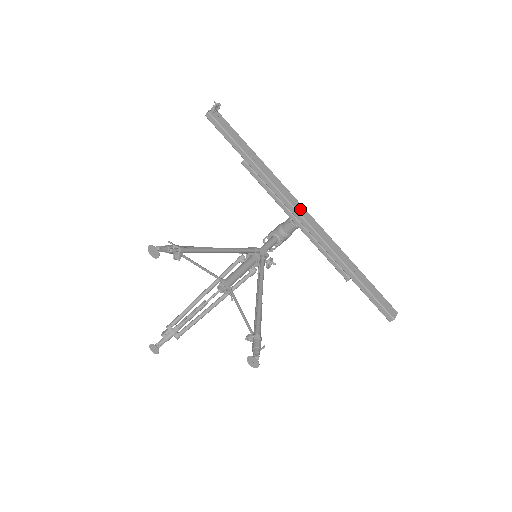
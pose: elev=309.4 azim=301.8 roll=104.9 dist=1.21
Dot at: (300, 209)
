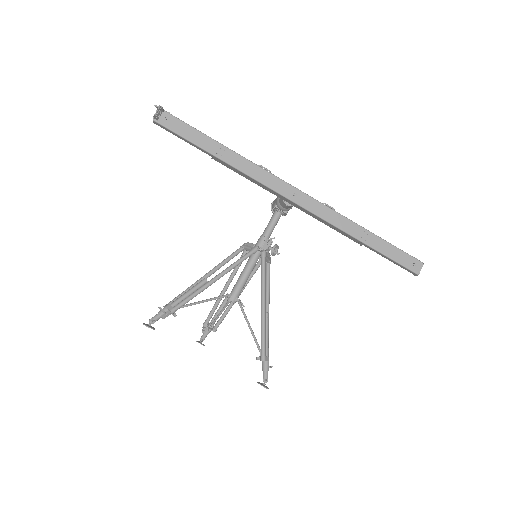
Dot at: (289, 192)
